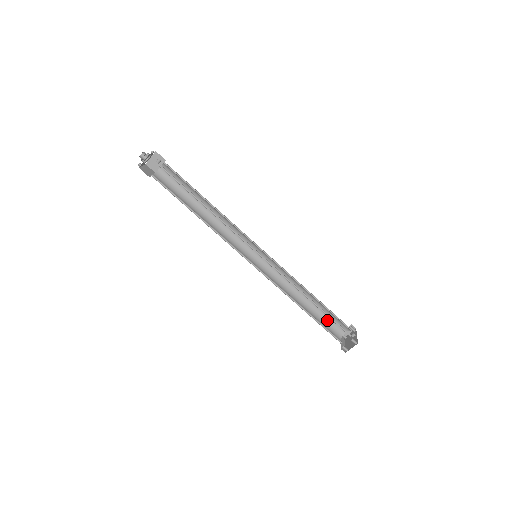
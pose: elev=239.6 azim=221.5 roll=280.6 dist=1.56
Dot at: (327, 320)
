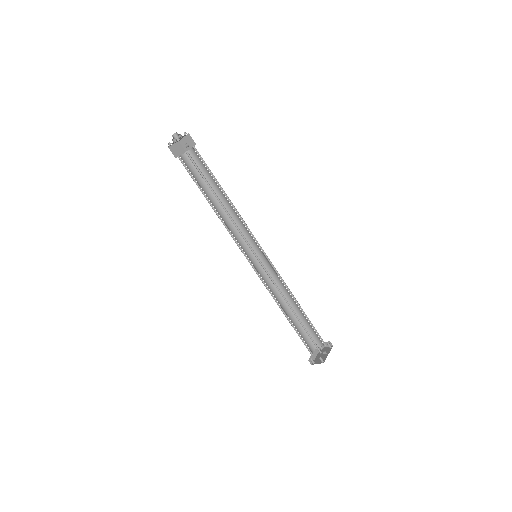
Dot at: (308, 330)
